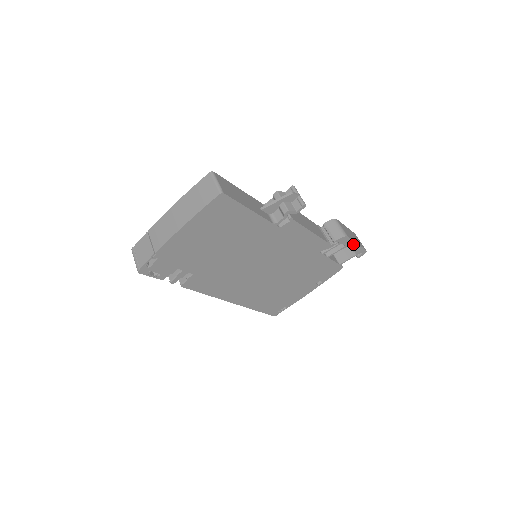
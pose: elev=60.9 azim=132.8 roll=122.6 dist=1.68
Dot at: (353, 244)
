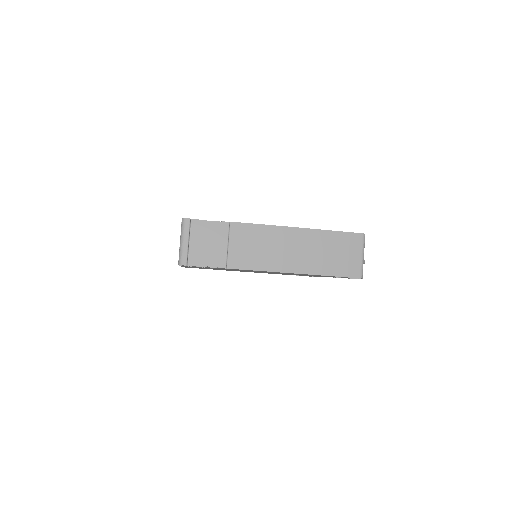
Dot at: occluded
